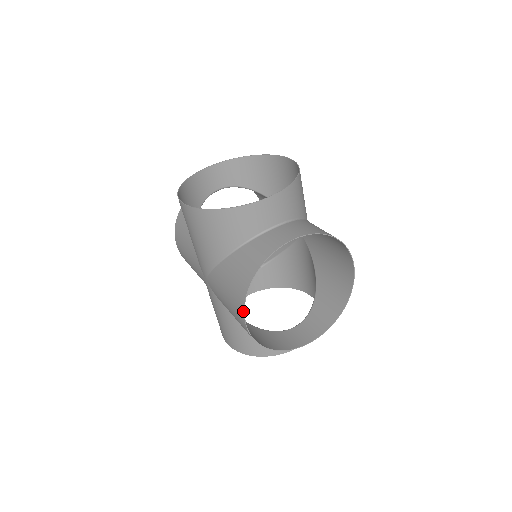
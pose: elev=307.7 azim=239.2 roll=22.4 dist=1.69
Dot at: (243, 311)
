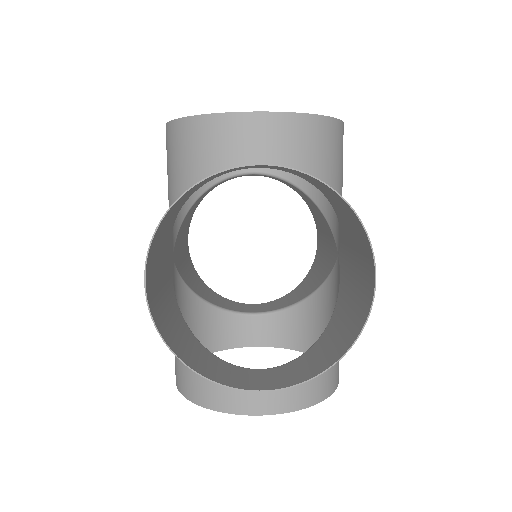
Dot at: (146, 257)
